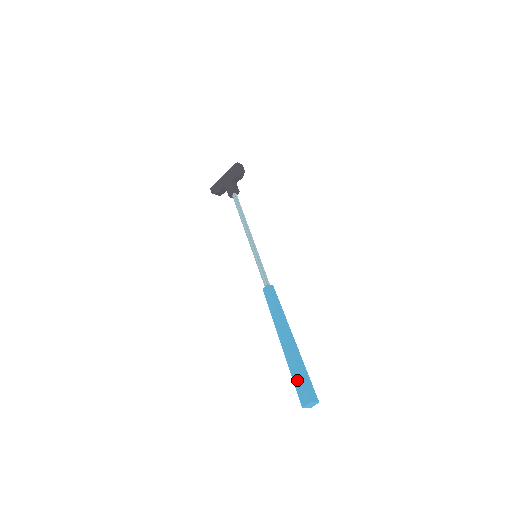
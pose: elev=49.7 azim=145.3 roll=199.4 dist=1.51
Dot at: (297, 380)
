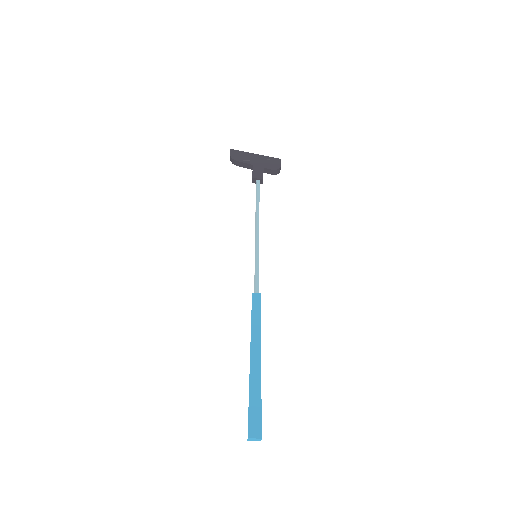
Dot at: (255, 407)
